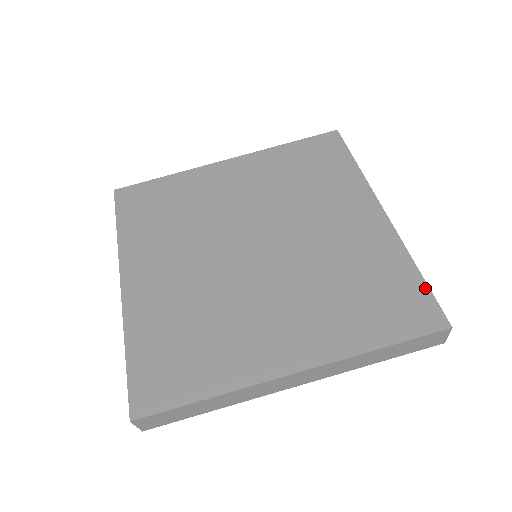
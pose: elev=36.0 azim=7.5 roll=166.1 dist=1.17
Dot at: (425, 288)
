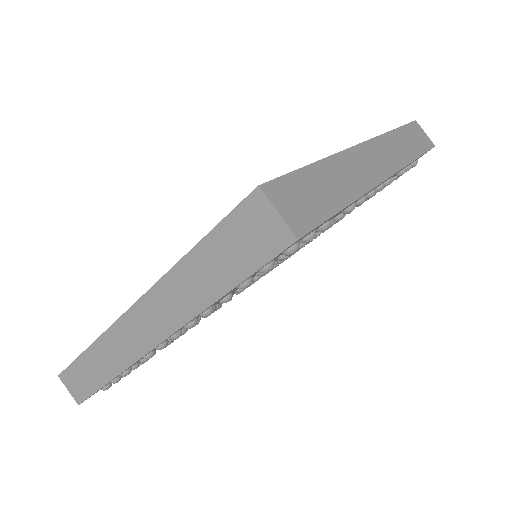
Dot at: occluded
